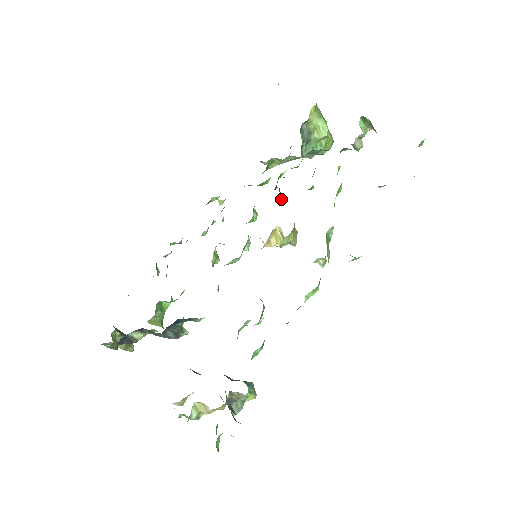
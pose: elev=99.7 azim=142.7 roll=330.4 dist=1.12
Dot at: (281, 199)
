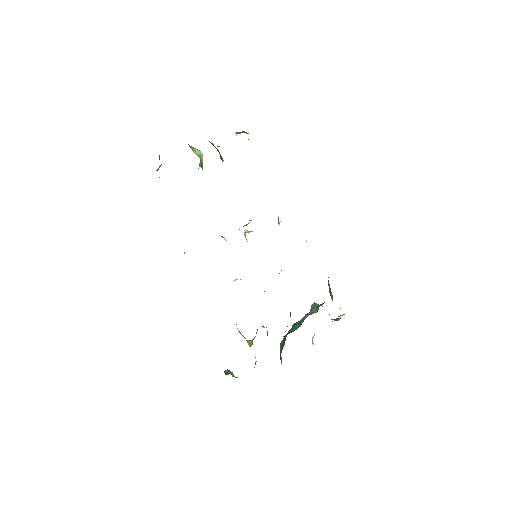
Dot at: occluded
